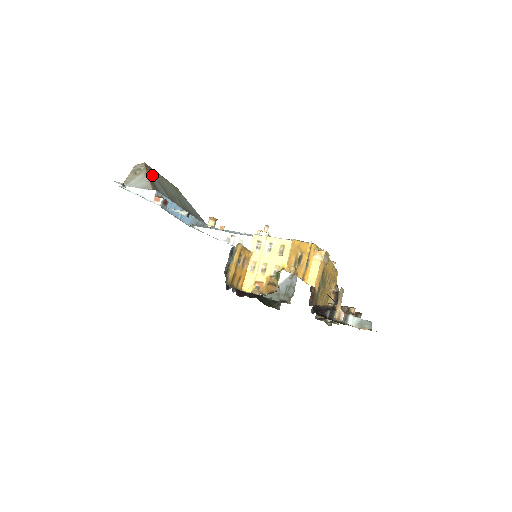
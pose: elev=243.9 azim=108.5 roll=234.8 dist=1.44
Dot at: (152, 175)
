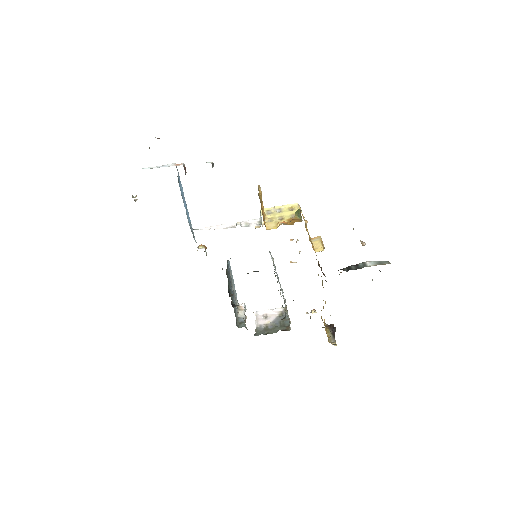
Dot at: occluded
